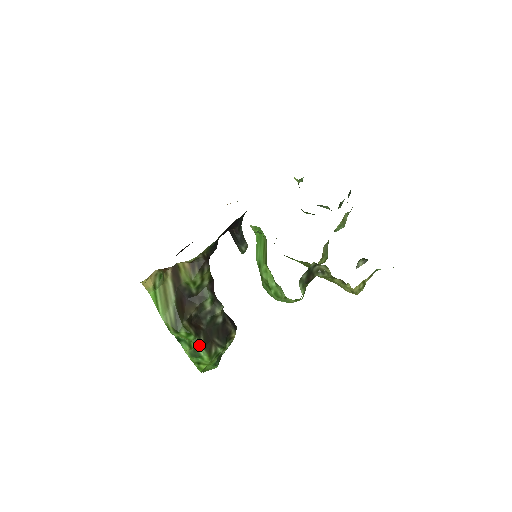
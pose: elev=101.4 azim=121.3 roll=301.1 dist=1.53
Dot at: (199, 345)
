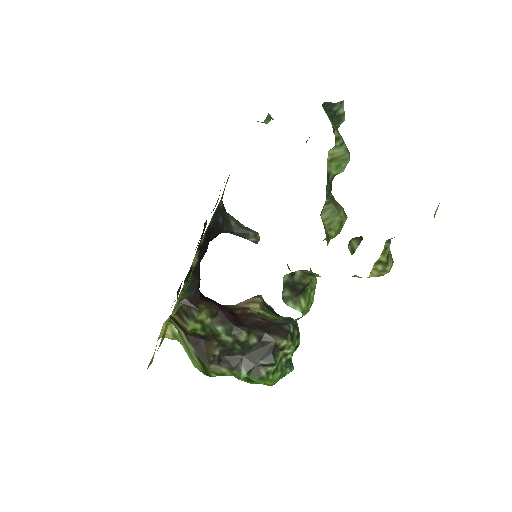
Dot at: (242, 377)
